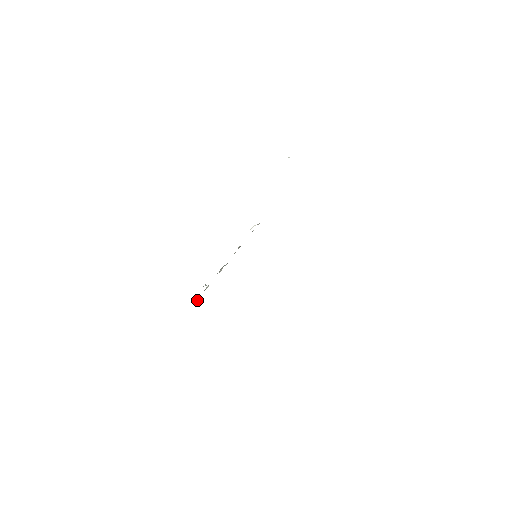
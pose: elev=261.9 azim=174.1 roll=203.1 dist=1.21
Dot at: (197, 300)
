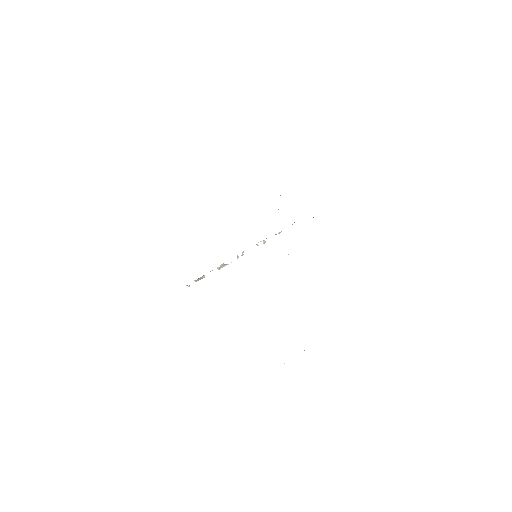
Dot at: (188, 285)
